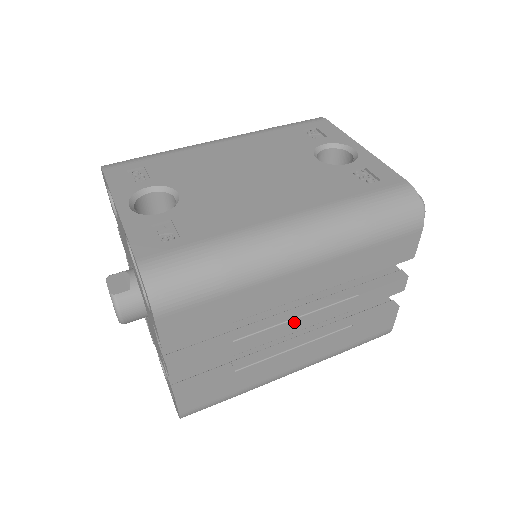
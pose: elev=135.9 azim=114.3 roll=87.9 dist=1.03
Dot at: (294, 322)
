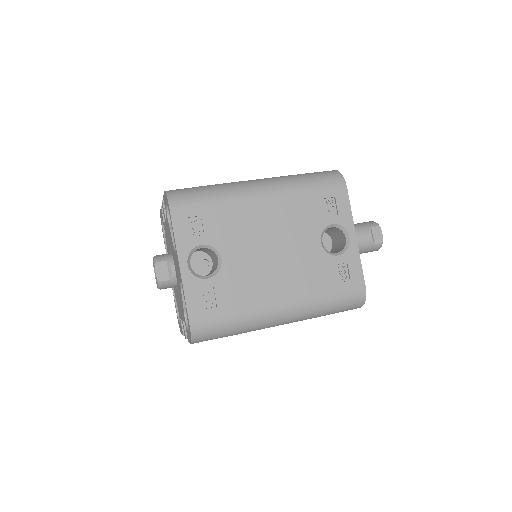
Dot at: occluded
